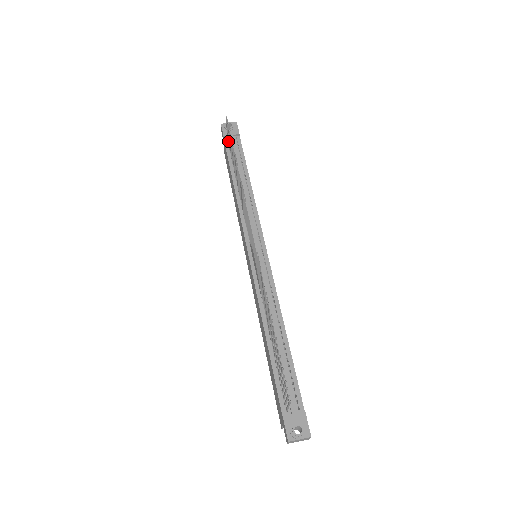
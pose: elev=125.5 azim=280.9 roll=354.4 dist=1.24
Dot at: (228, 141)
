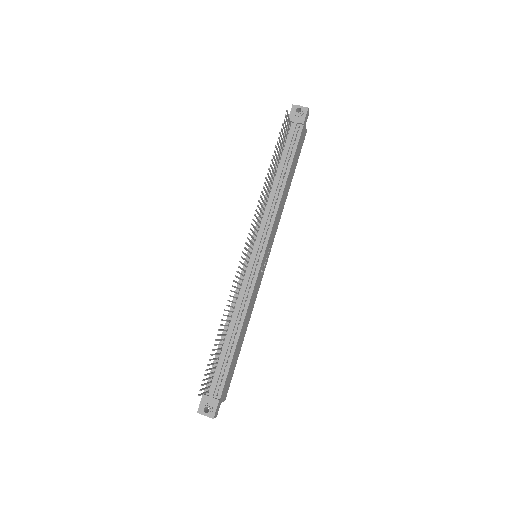
Dot at: (286, 130)
